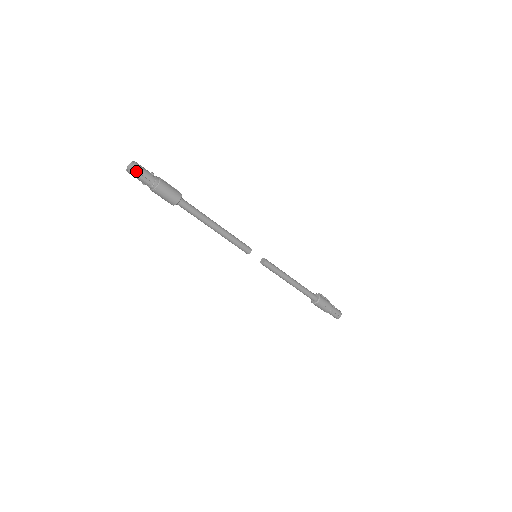
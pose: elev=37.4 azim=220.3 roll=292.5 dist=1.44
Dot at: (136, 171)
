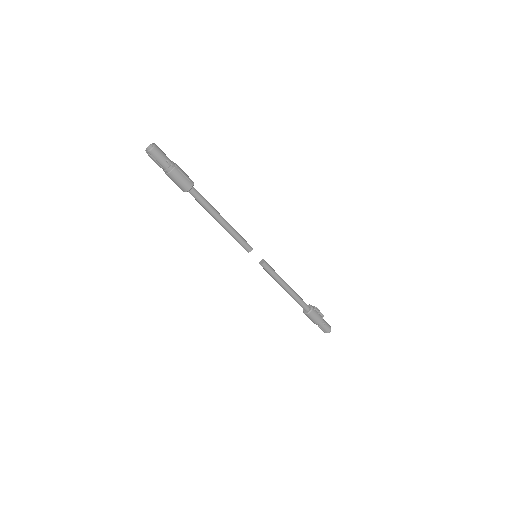
Dot at: (151, 155)
